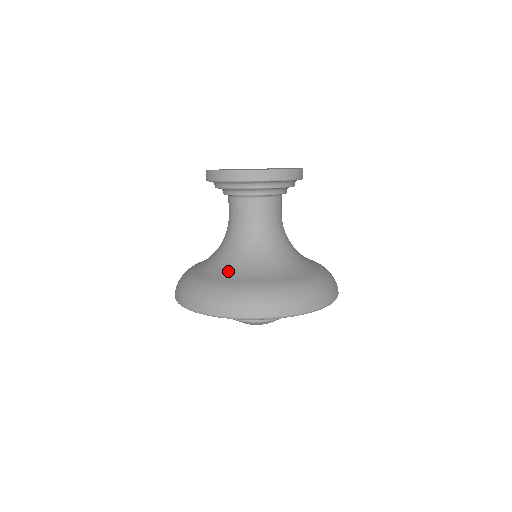
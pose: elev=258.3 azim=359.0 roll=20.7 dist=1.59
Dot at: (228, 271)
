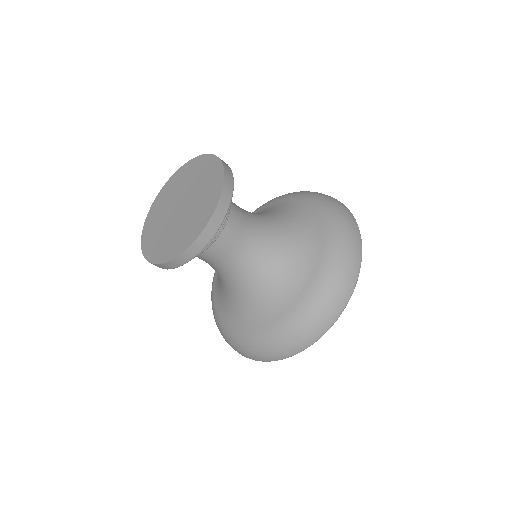
Dot at: (283, 294)
